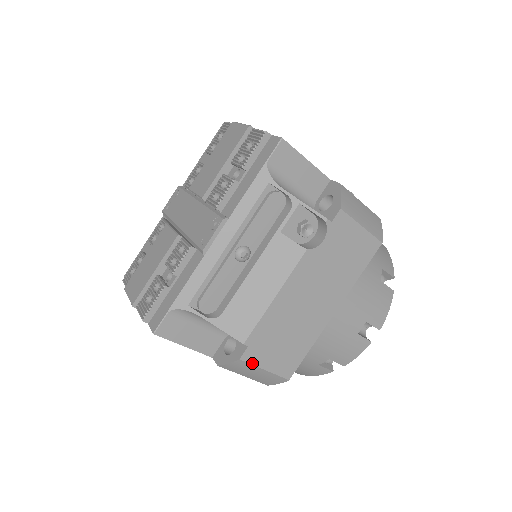
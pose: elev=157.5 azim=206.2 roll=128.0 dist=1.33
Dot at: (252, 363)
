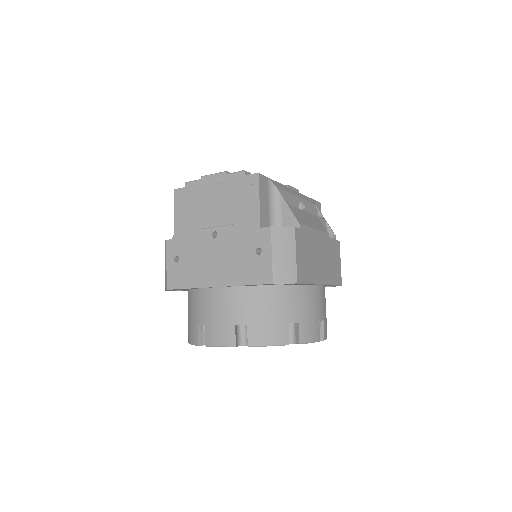
Dot at: (296, 239)
